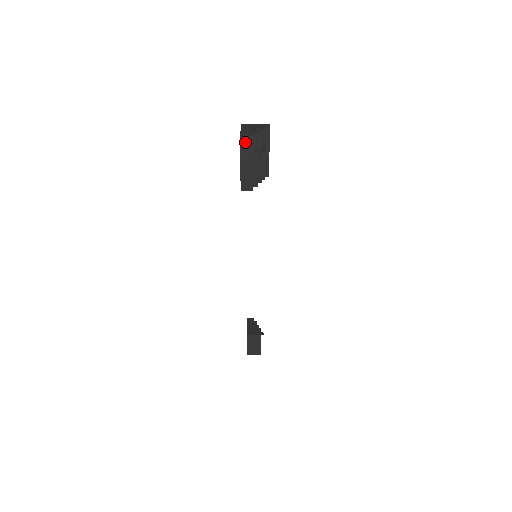
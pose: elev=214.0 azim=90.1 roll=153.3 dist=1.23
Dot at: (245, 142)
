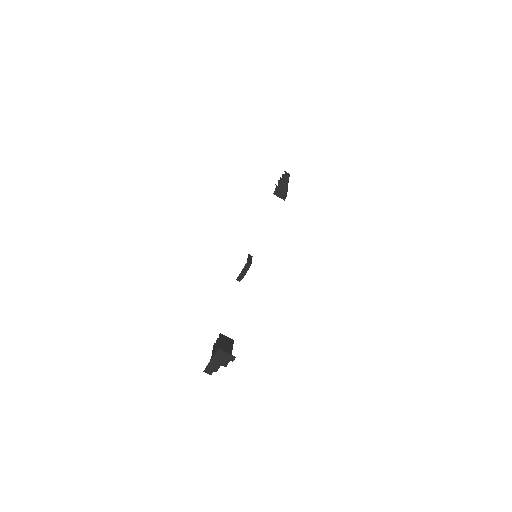
Dot at: occluded
